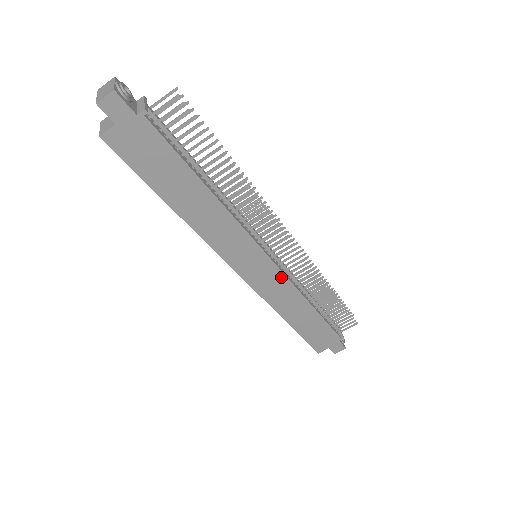
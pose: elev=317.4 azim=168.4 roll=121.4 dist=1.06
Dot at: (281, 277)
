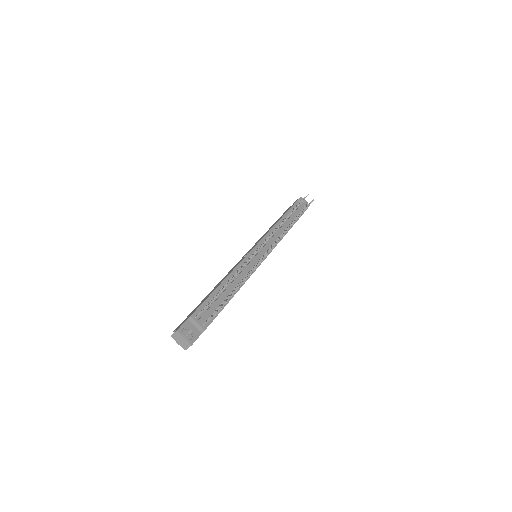
Dot at: occluded
